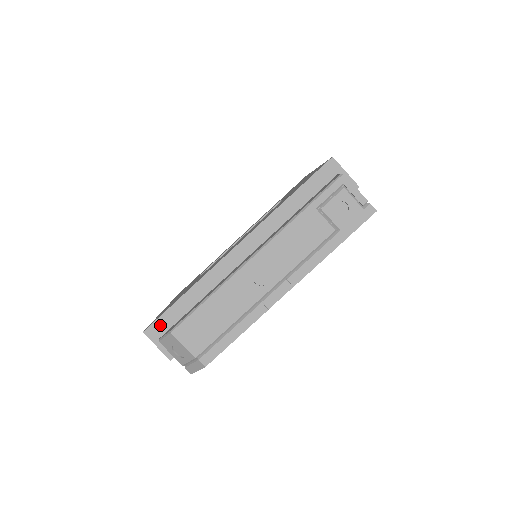
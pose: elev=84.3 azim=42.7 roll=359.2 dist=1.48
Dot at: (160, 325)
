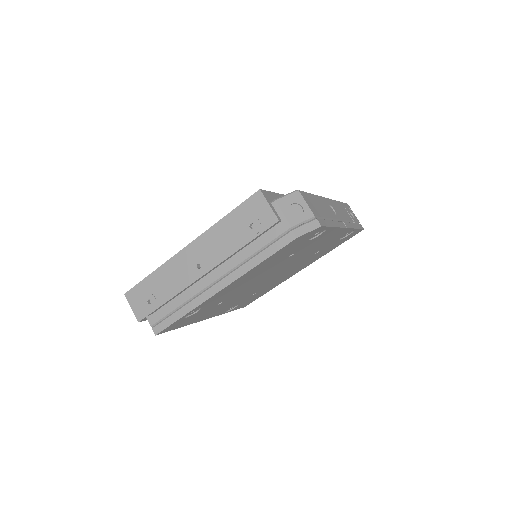
Dot at: (270, 196)
